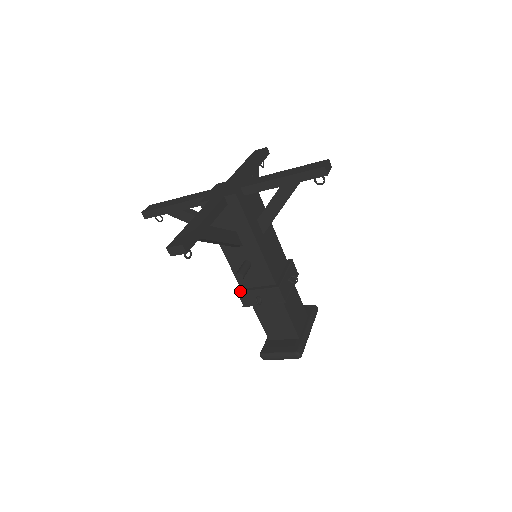
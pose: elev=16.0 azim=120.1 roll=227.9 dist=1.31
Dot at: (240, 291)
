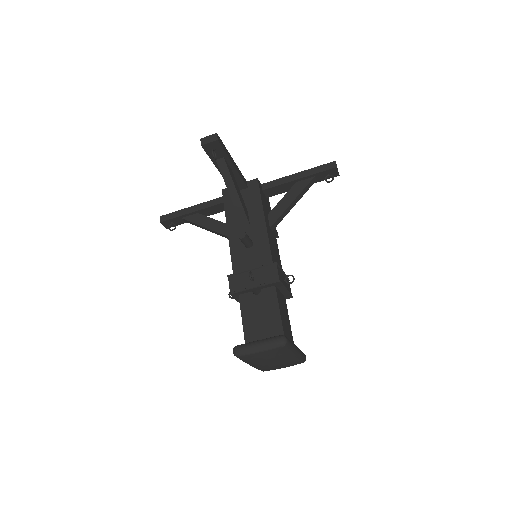
Dot at: occluded
